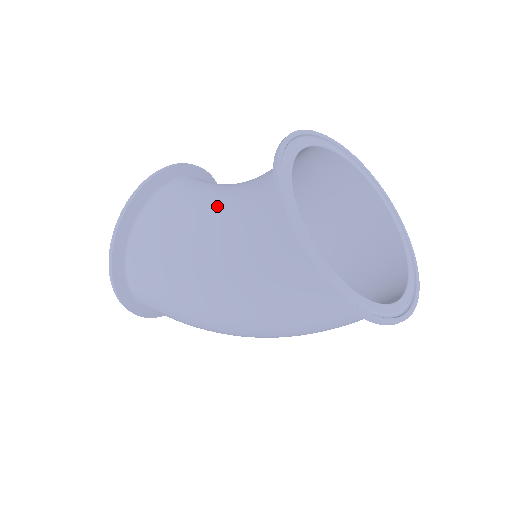
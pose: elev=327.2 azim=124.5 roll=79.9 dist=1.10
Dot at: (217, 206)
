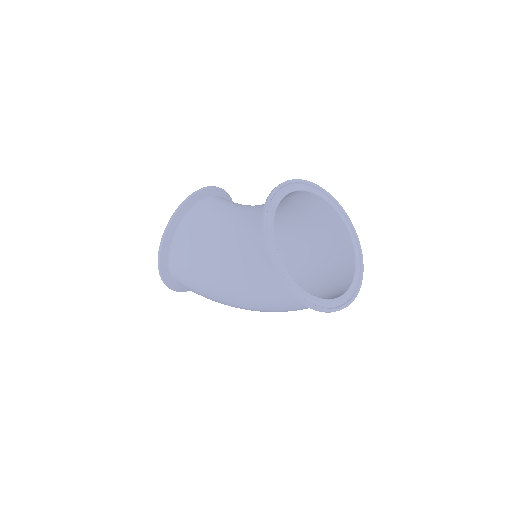
Dot at: (228, 231)
